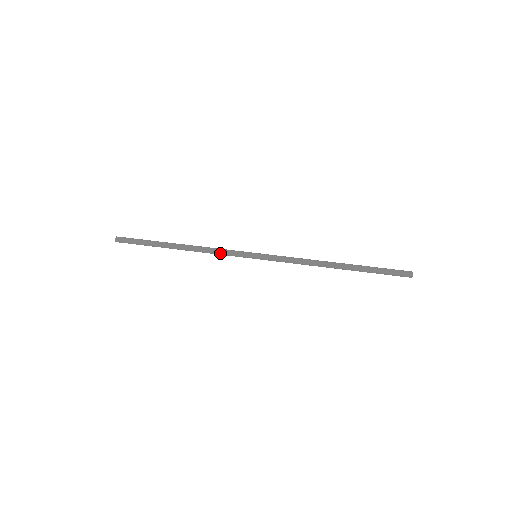
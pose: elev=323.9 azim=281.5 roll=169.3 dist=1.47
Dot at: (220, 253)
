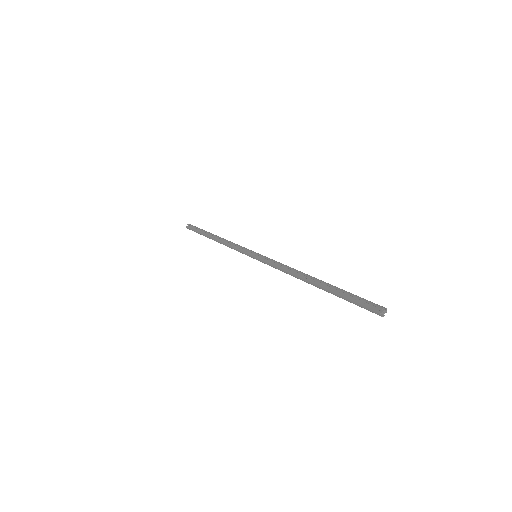
Dot at: (234, 249)
